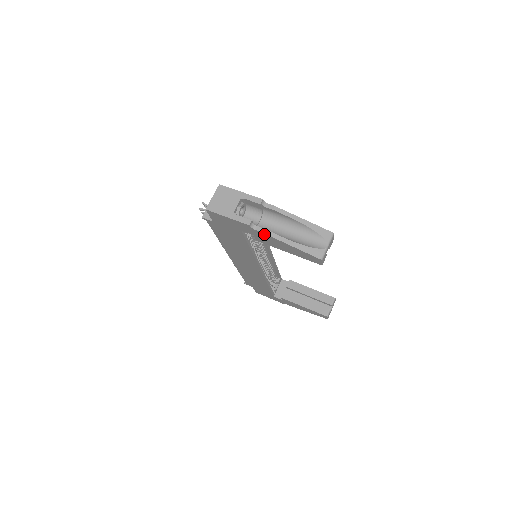
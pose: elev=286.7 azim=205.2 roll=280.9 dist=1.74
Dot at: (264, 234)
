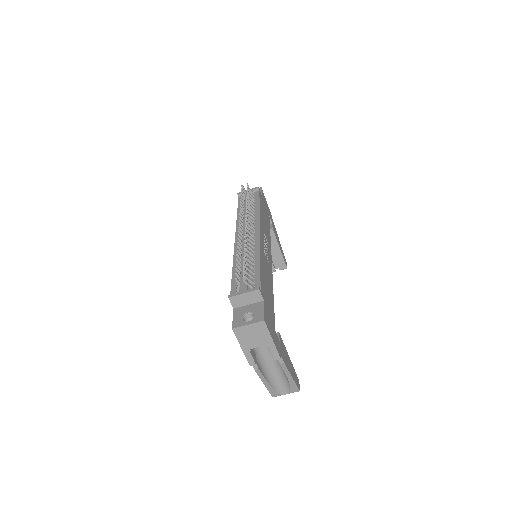
Dot at: (255, 369)
